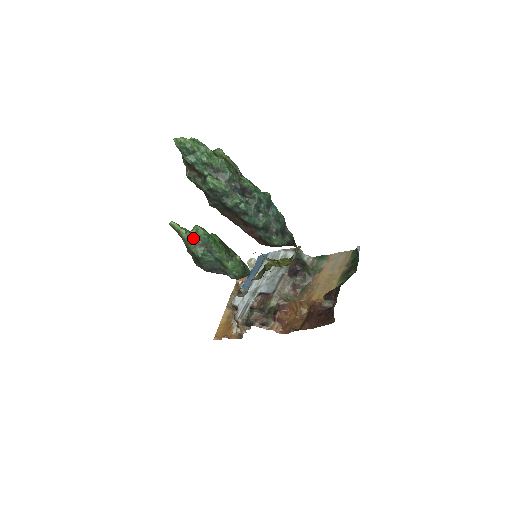
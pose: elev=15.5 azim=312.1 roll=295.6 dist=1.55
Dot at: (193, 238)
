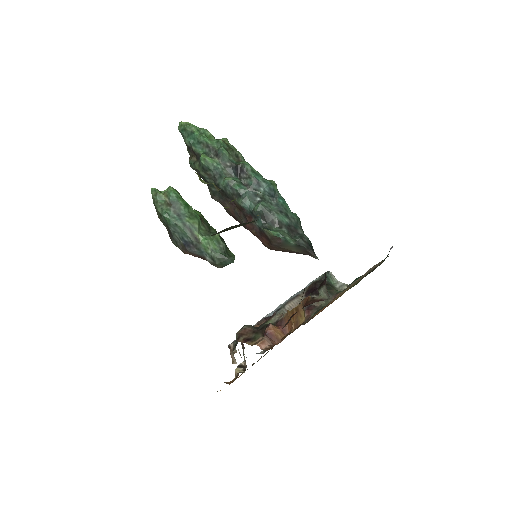
Dot at: (161, 196)
